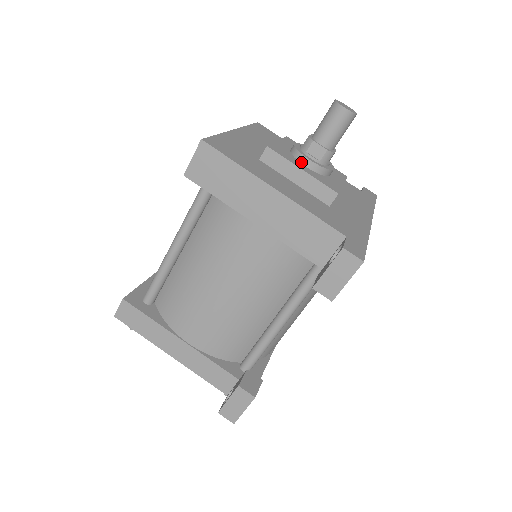
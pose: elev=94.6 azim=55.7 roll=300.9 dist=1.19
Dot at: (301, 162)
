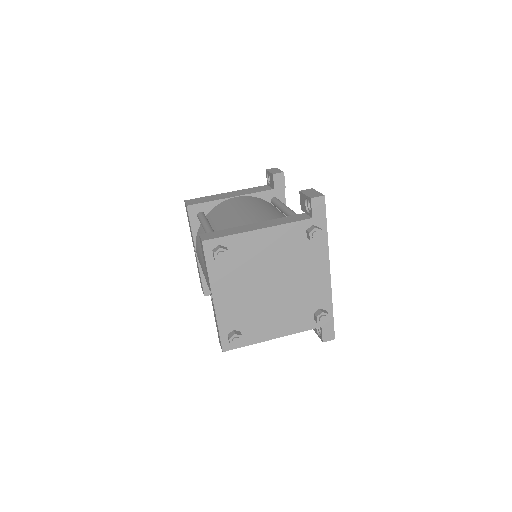
Dot at: occluded
